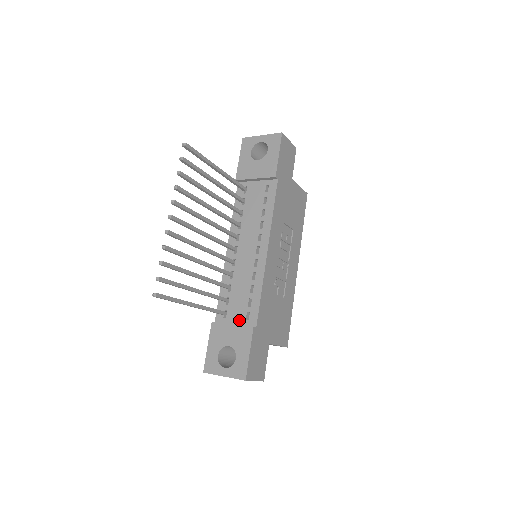
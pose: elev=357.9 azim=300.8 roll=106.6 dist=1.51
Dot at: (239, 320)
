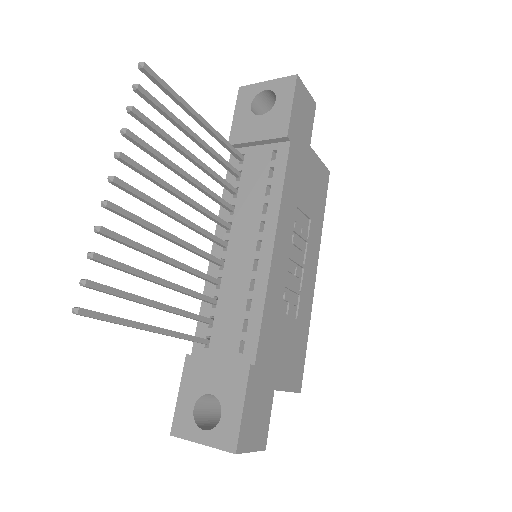
Dot at: (228, 353)
